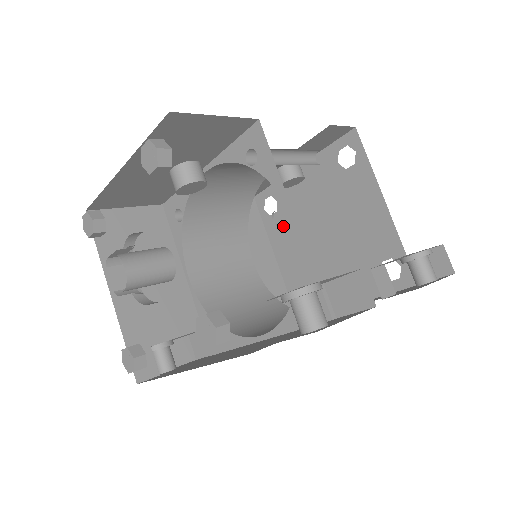
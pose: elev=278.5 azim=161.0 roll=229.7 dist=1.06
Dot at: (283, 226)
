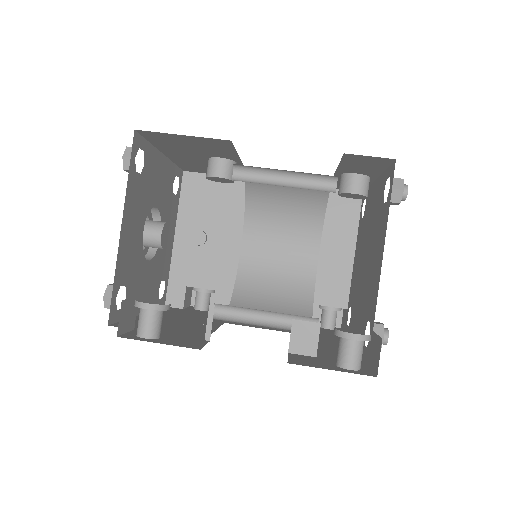
Dot at: (361, 234)
